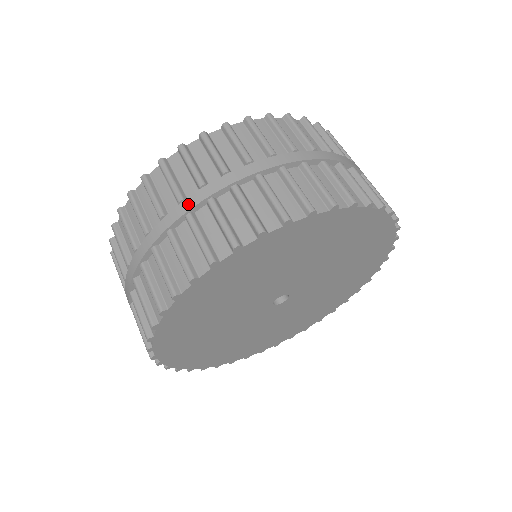
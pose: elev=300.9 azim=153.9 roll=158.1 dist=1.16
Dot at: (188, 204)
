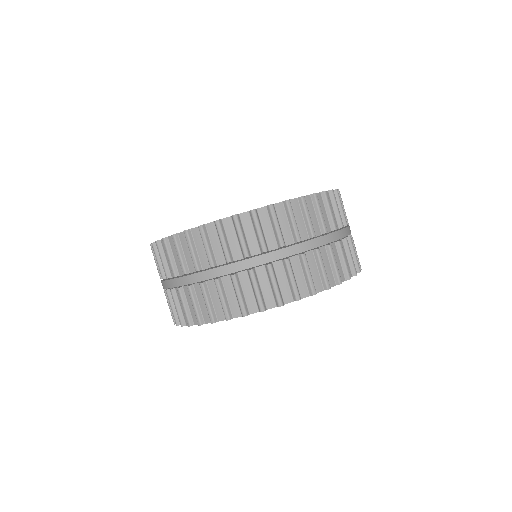
Dot at: (170, 284)
